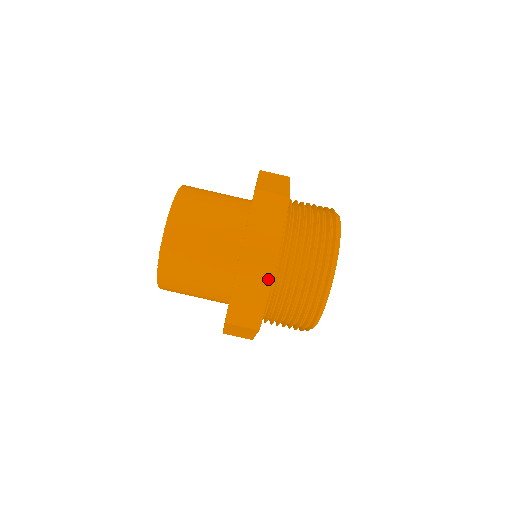
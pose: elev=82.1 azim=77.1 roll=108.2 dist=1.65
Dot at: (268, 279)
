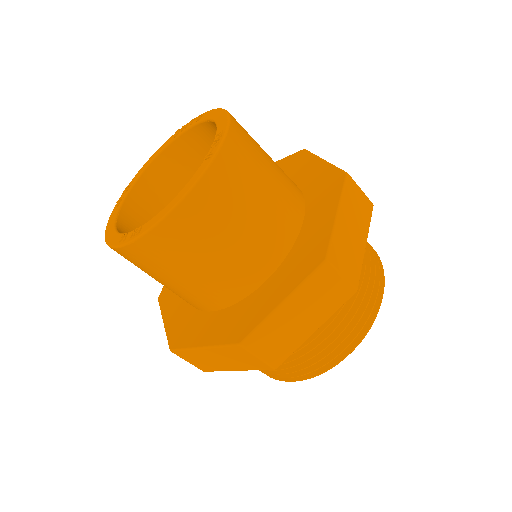
Dot at: (255, 367)
